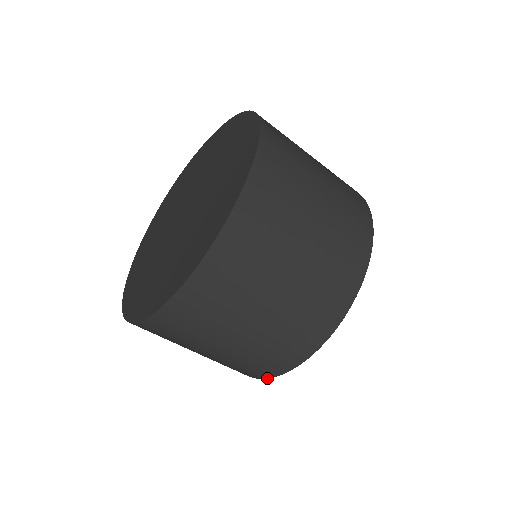
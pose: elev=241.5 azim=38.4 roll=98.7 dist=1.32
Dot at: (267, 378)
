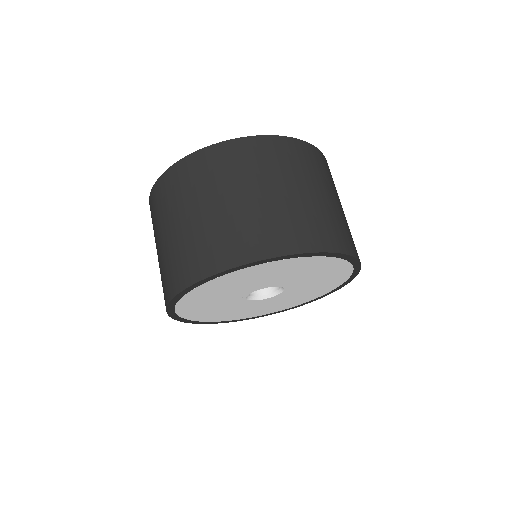
Dot at: (192, 285)
